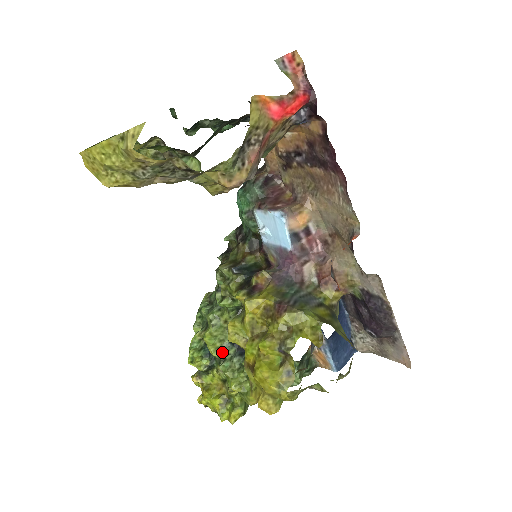
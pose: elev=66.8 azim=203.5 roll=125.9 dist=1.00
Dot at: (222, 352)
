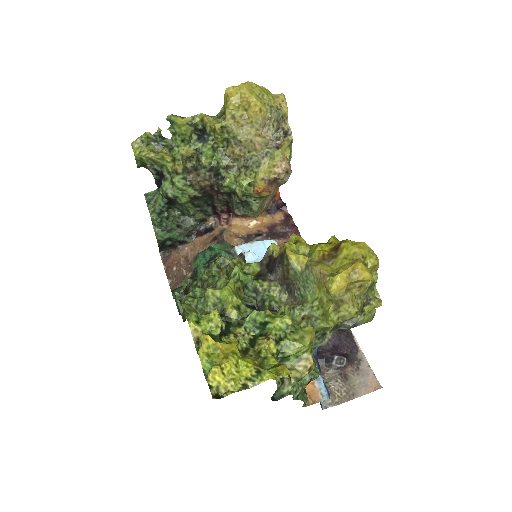
Dot at: (243, 311)
